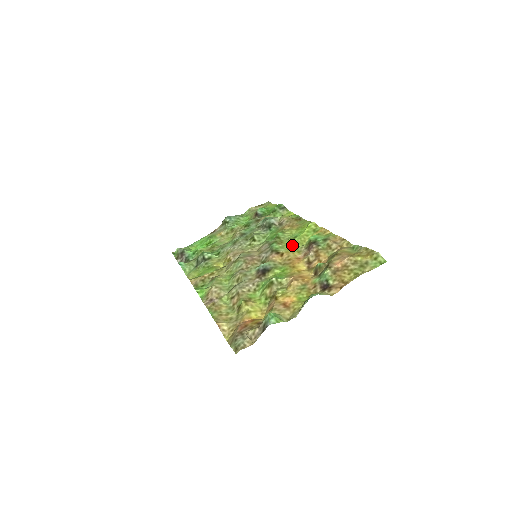
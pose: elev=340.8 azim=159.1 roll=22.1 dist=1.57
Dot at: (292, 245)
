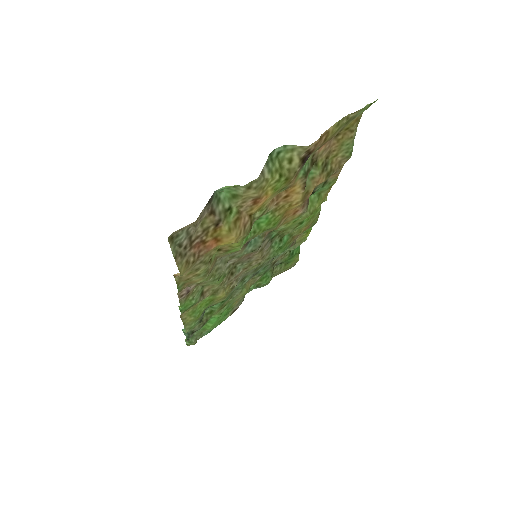
Dot at: (294, 222)
